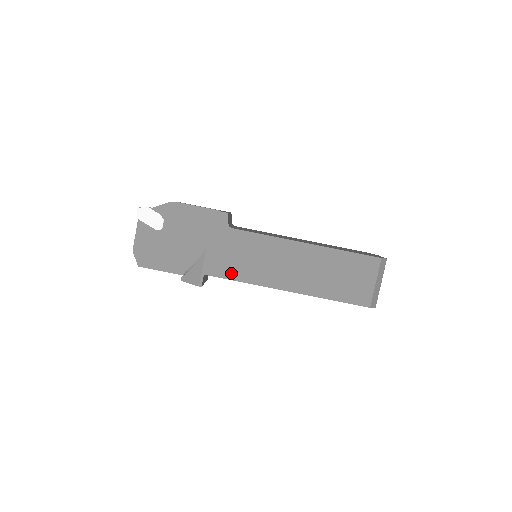
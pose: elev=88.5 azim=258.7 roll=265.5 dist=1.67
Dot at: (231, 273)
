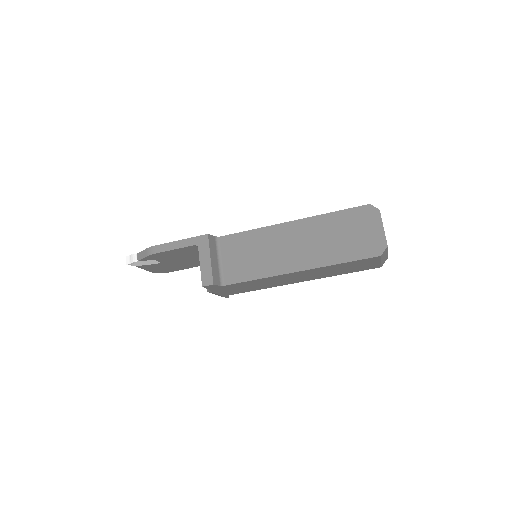
Dot at: (246, 291)
